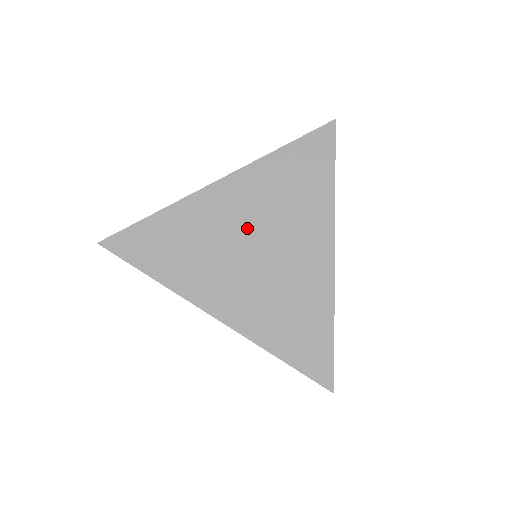
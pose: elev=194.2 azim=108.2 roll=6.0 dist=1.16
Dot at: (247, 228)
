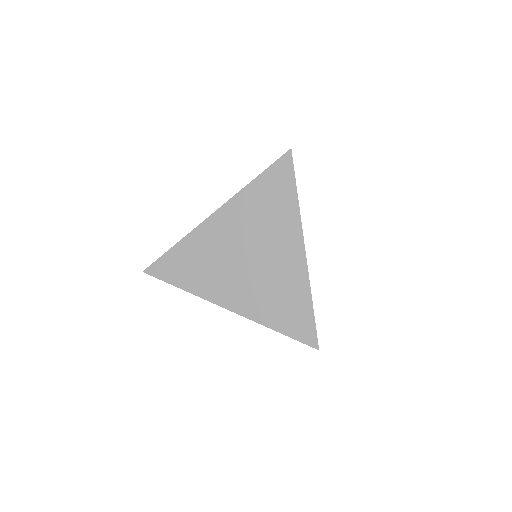
Dot at: (240, 244)
